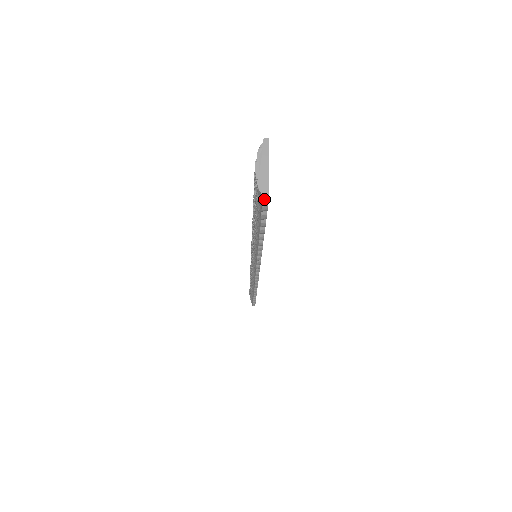
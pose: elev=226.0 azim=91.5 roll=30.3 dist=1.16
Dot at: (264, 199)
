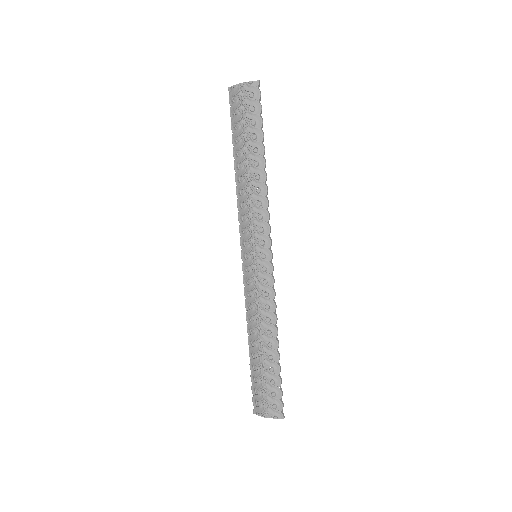
Dot at: (254, 413)
